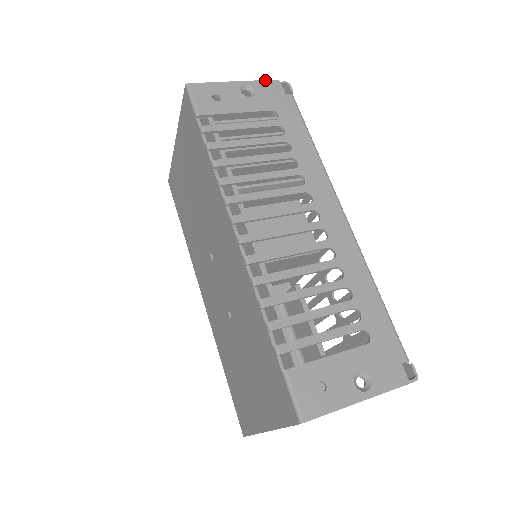
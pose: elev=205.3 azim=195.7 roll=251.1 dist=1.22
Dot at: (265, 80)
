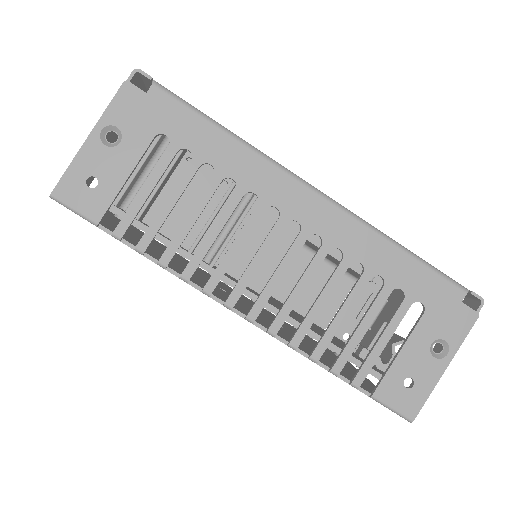
Dot at: (113, 98)
